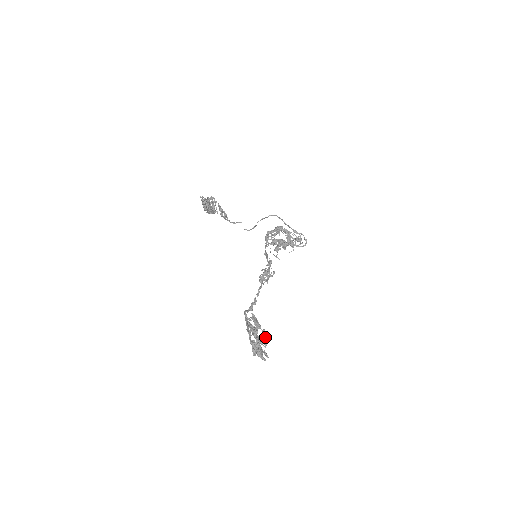
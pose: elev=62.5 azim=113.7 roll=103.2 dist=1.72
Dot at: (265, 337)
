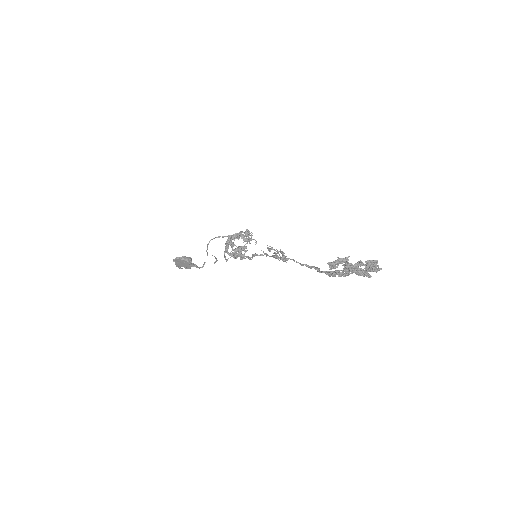
Dot at: occluded
